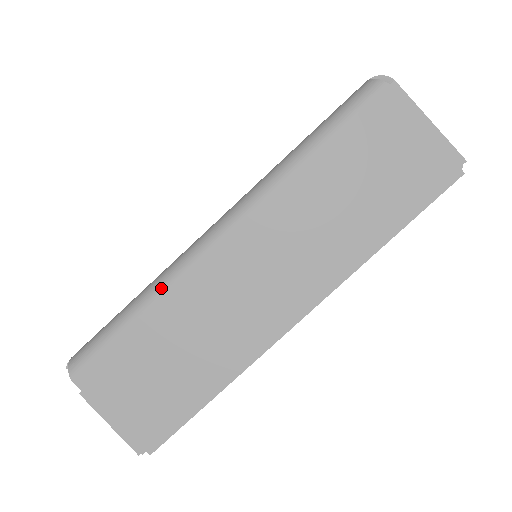
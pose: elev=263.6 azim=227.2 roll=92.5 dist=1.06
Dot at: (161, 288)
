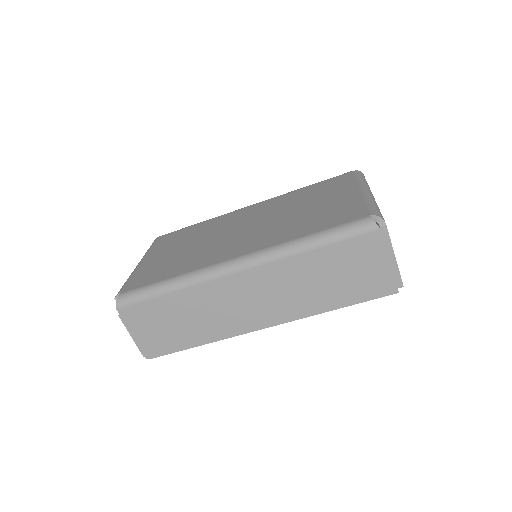
Dot at: (189, 284)
